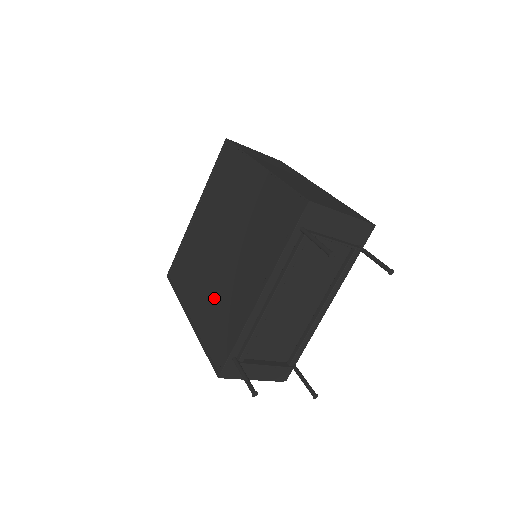
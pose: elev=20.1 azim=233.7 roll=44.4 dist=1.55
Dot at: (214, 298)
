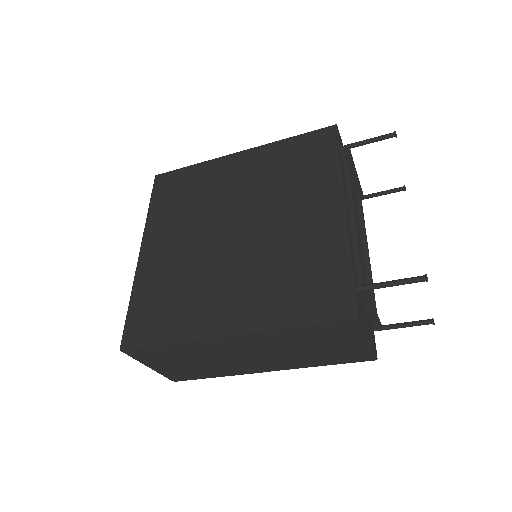
Dot at: (265, 272)
